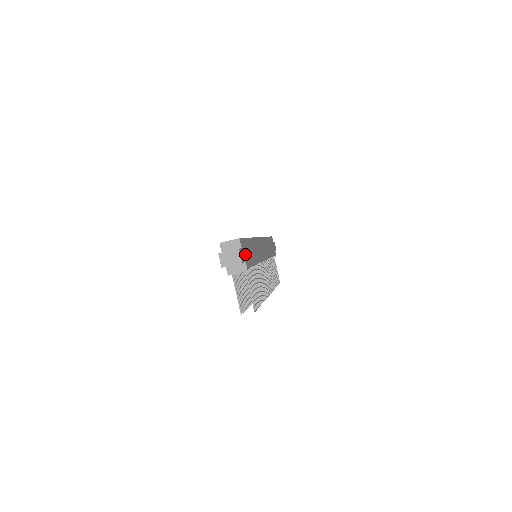
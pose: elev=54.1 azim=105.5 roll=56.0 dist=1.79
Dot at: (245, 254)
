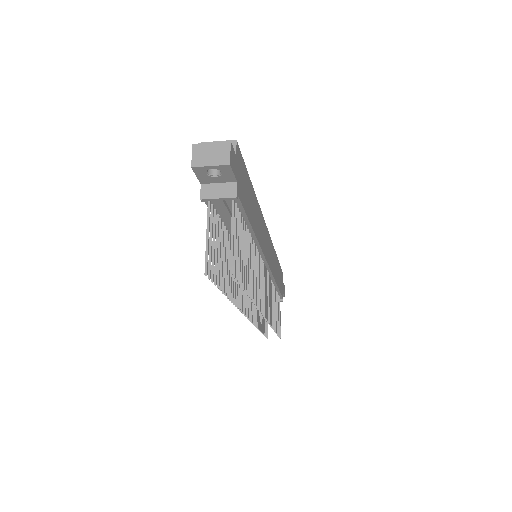
Dot at: (239, 176)
